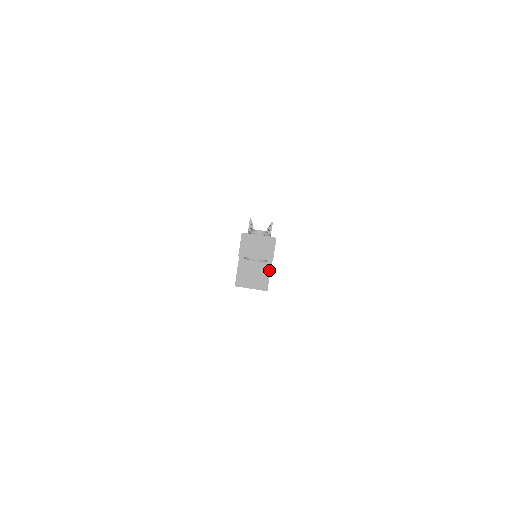
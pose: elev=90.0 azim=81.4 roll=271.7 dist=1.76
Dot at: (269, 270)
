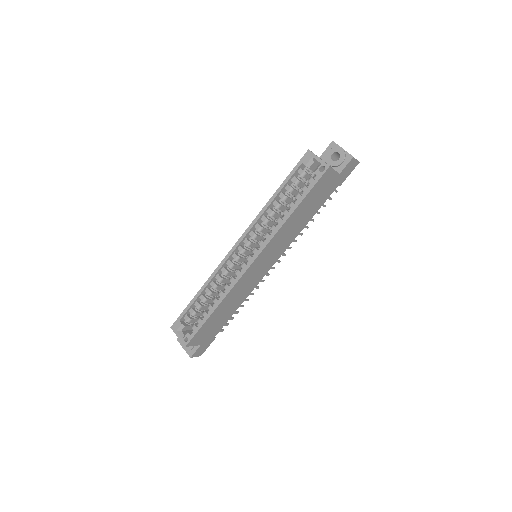
Dot at: (336, 171)
